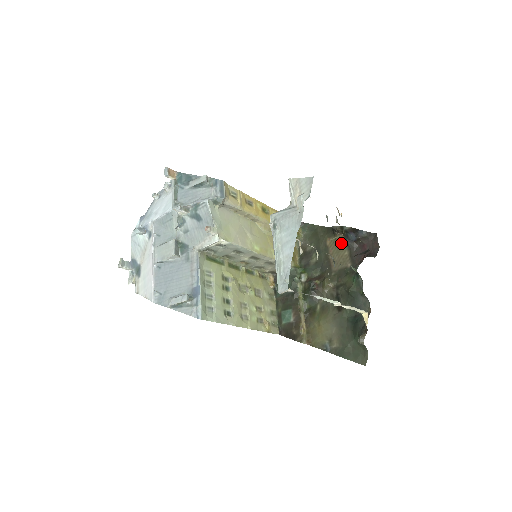
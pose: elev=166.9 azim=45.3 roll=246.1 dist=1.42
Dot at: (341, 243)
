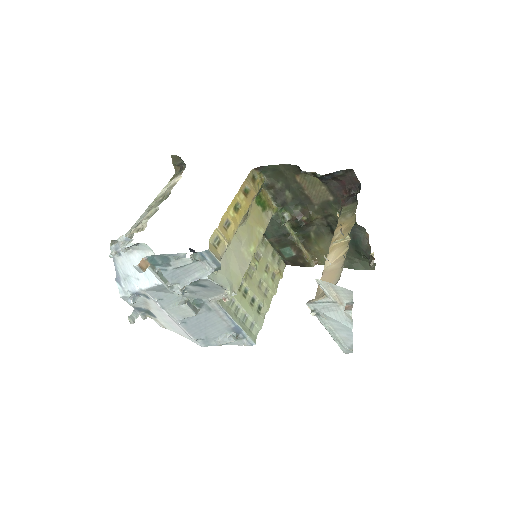
Dot at: (314, 179)
